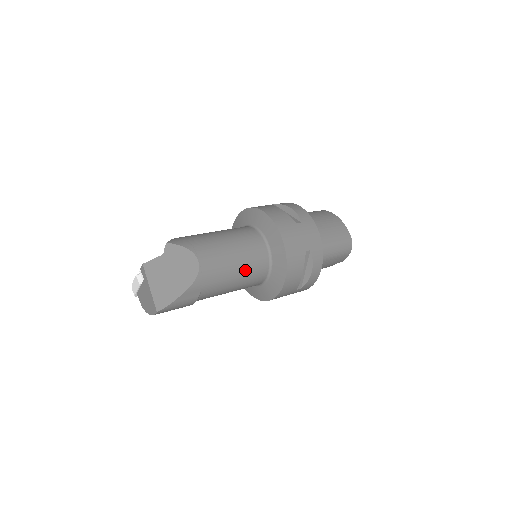
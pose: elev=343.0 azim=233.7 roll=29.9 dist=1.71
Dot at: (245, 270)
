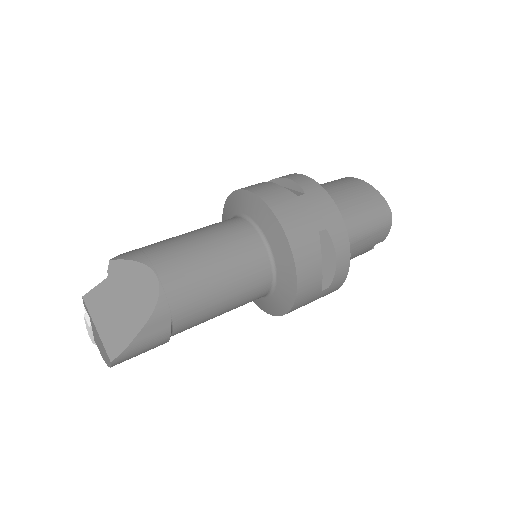
Dot at: (234, 276)
